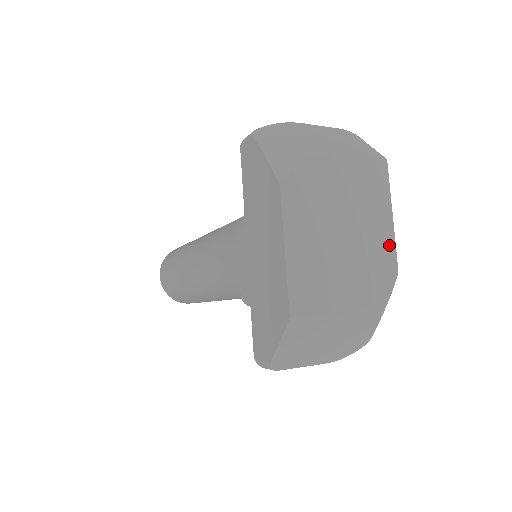
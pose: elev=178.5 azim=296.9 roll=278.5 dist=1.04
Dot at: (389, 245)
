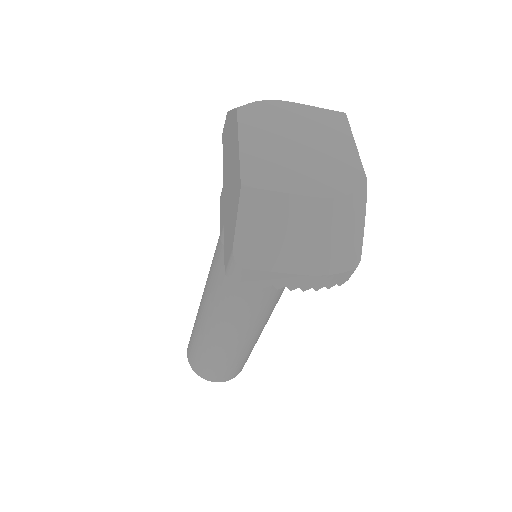
Dot at: (354, 161)
